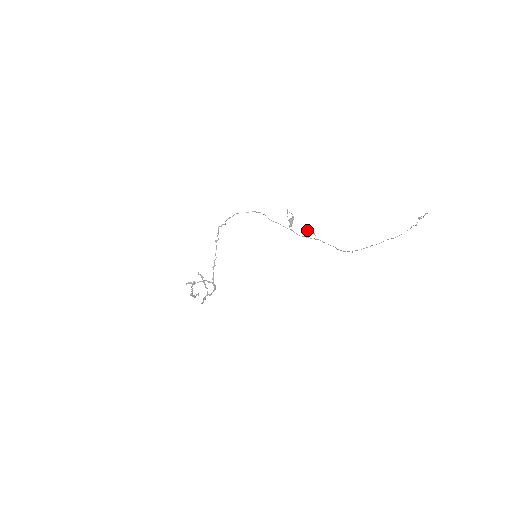
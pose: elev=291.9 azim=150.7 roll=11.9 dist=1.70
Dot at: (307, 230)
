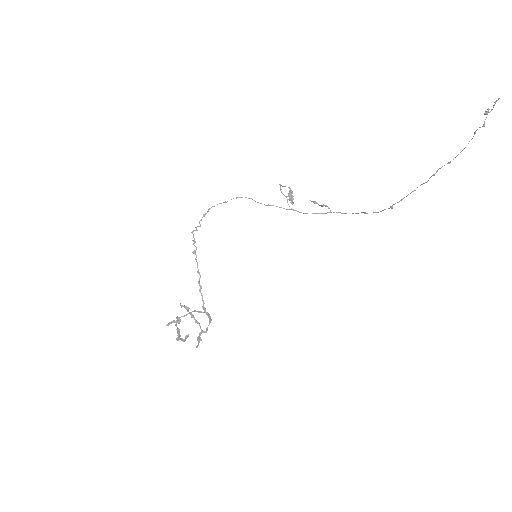
Dot at: (315, 202)
